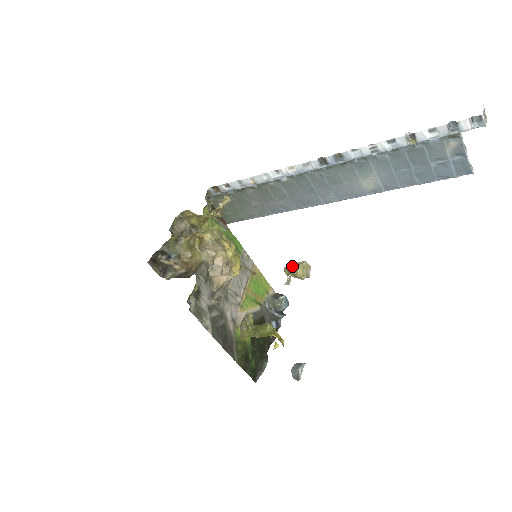
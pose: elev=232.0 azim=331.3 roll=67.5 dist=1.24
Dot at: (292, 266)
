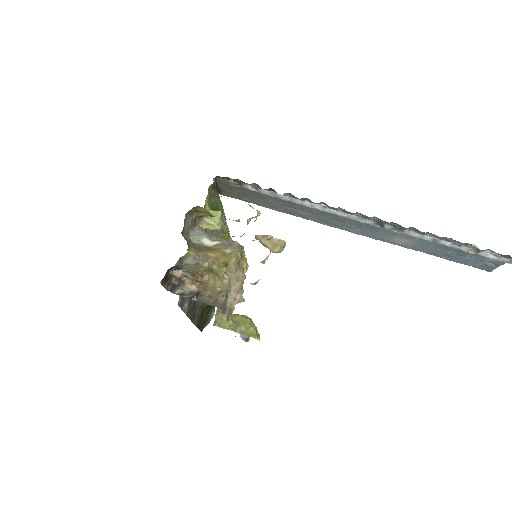
Dot at: (268, 239)
